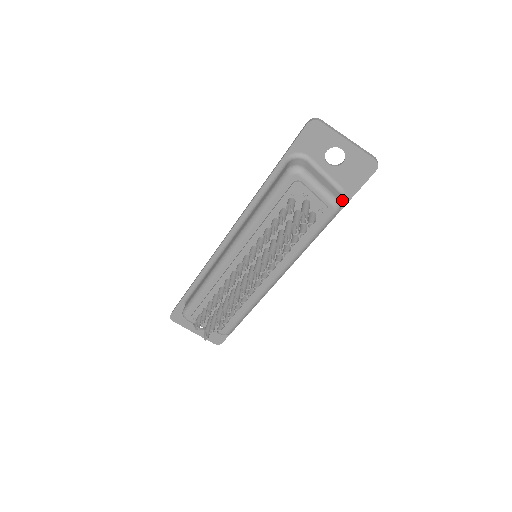
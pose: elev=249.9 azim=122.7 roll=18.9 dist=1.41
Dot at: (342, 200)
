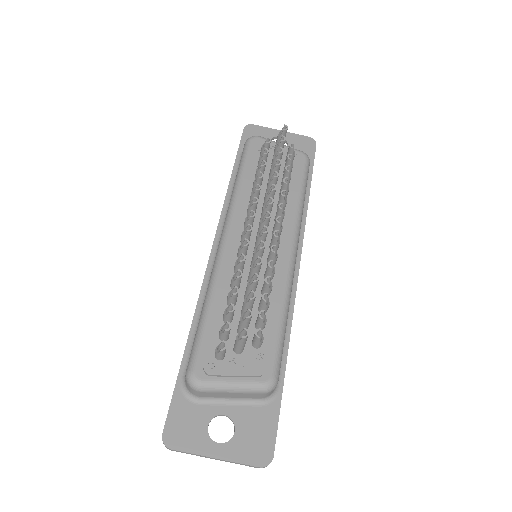
Dot at: occluded
